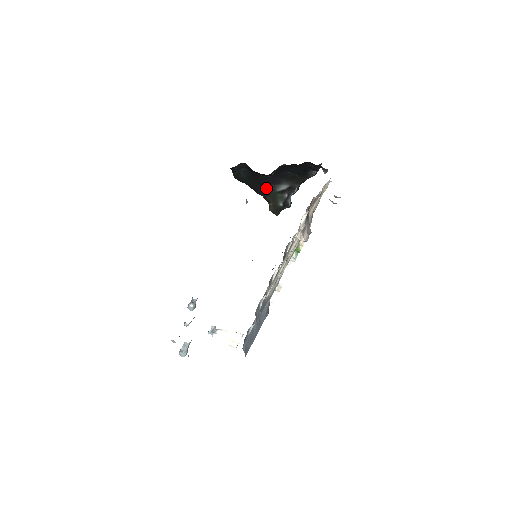
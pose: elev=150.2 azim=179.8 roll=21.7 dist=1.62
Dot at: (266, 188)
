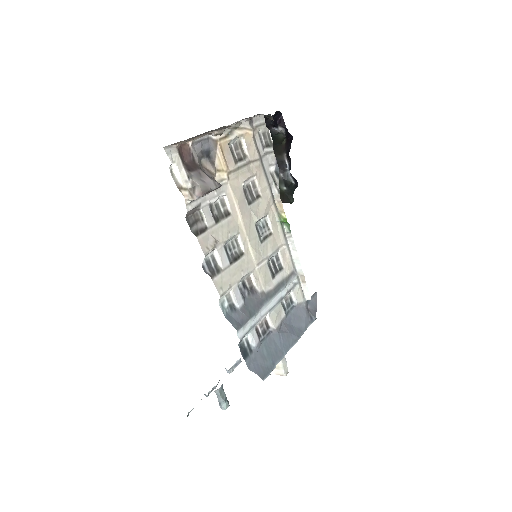
Dot at: occluded
